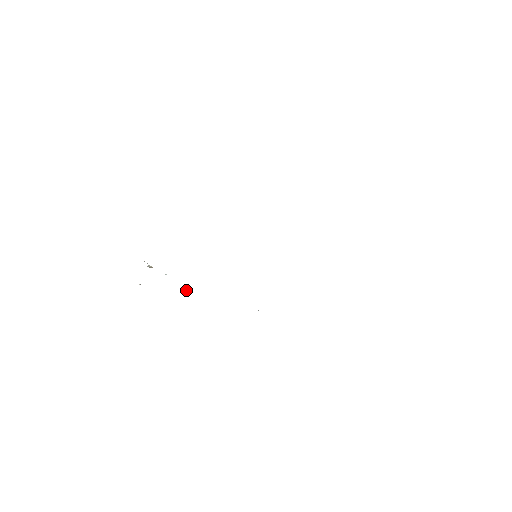
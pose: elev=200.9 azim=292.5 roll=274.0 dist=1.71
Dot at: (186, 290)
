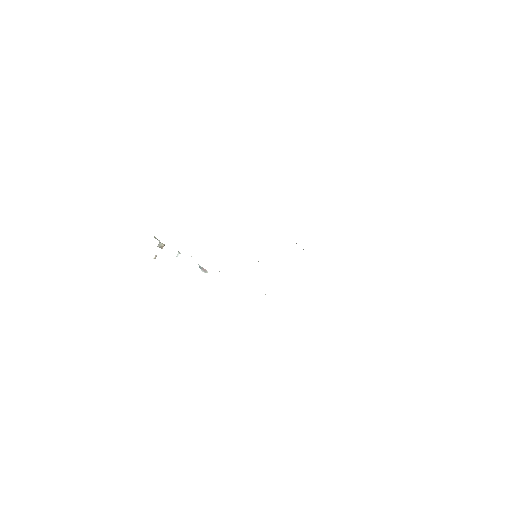
Dot at: (201, 270)
